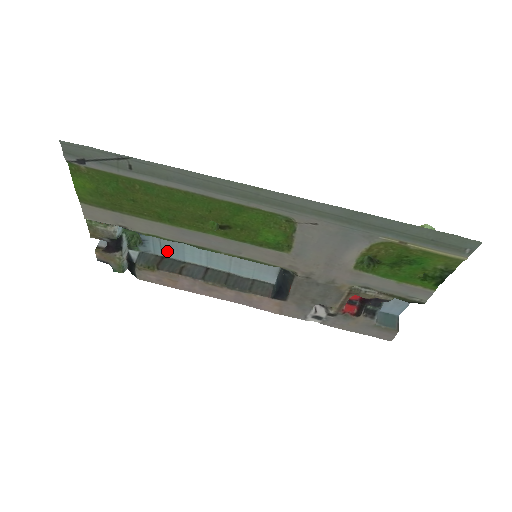
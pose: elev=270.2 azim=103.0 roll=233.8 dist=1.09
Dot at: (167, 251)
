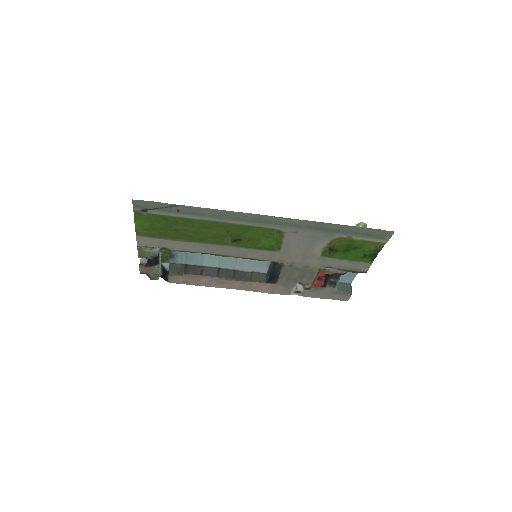
Dot at: (190, 260)
